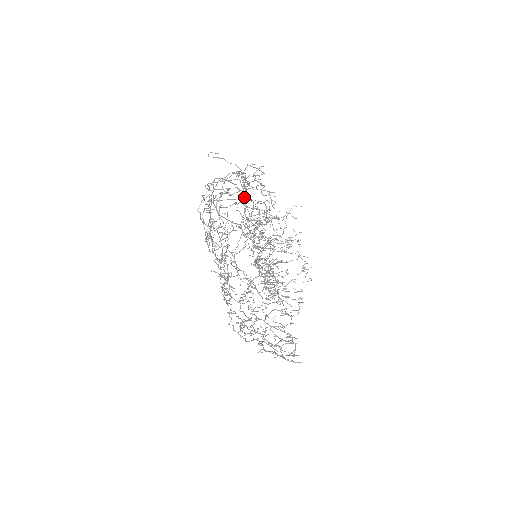
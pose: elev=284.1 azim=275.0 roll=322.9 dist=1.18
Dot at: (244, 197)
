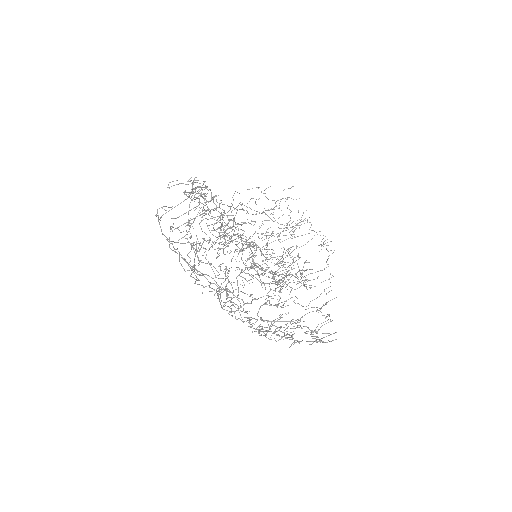
Dot at: occluded
